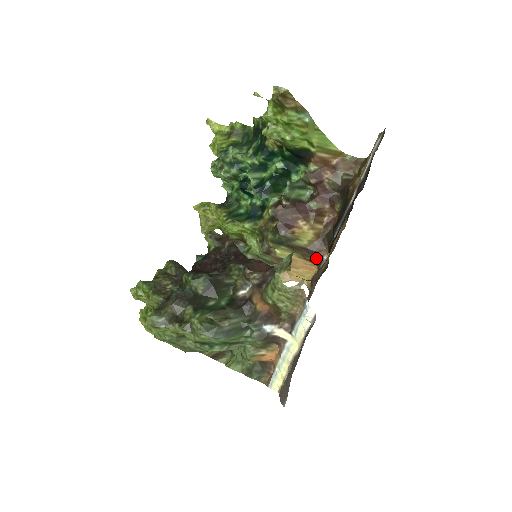
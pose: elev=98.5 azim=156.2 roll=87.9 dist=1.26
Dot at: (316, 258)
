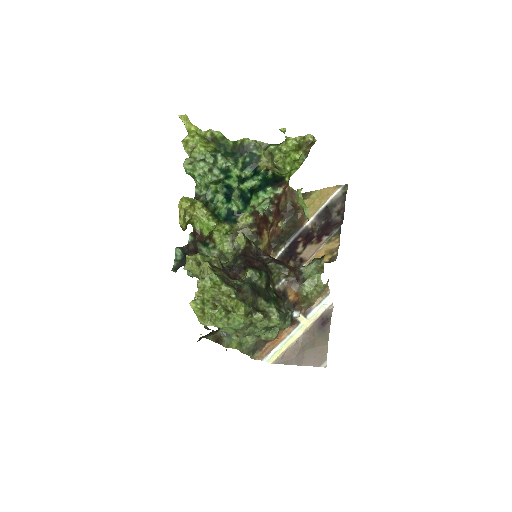
Dot at: occluded
